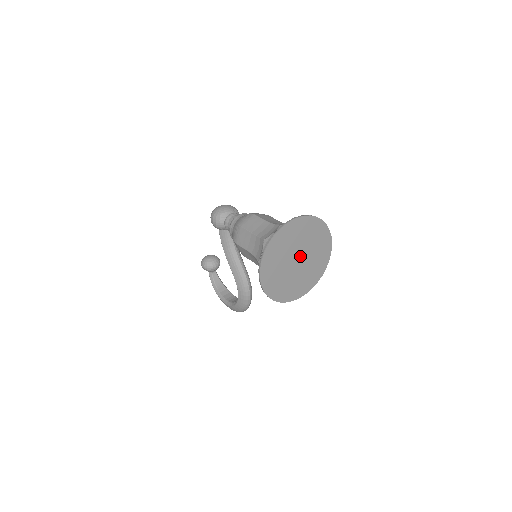
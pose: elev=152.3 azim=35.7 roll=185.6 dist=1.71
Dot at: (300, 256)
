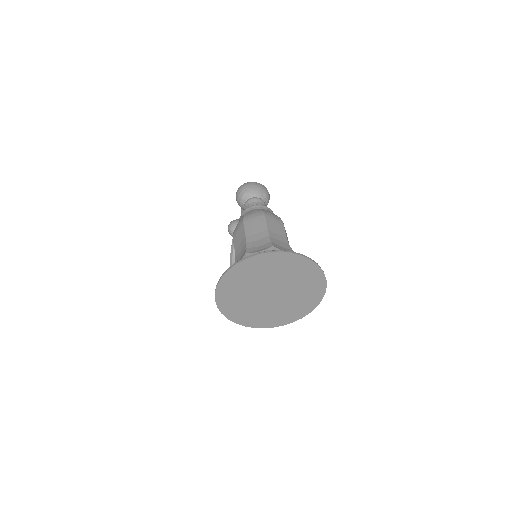
Dot at: (276, 290)
